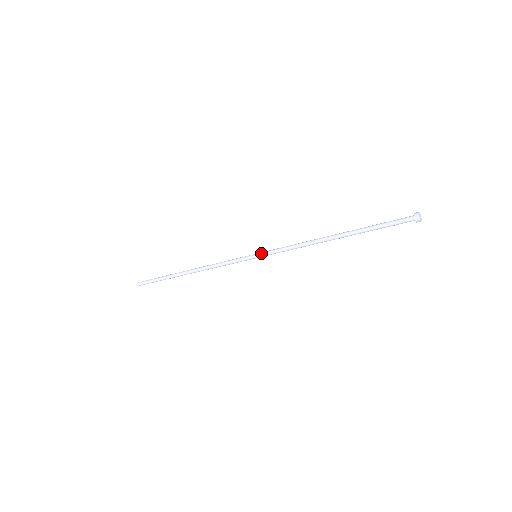
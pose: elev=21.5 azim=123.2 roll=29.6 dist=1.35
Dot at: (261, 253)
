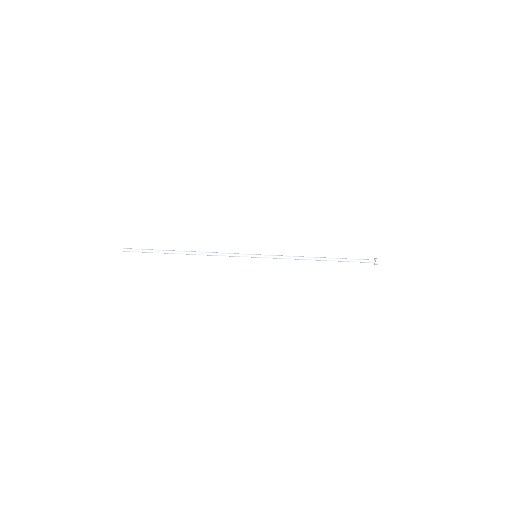
Dot at: (262, 256)
